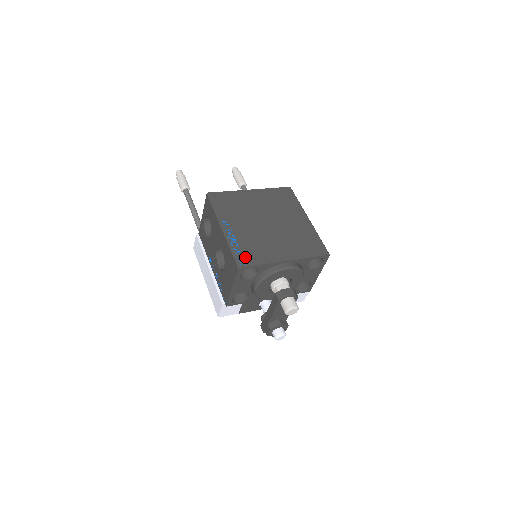
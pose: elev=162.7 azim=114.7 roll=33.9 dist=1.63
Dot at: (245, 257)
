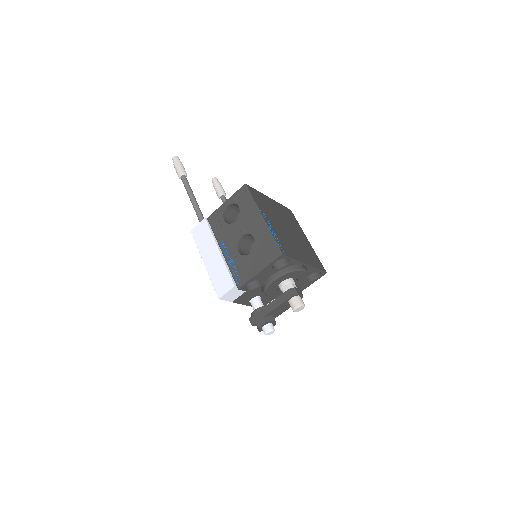
Dot at: (283, 248)
